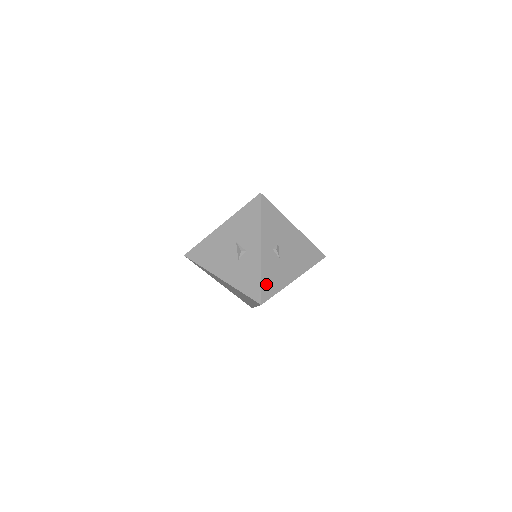
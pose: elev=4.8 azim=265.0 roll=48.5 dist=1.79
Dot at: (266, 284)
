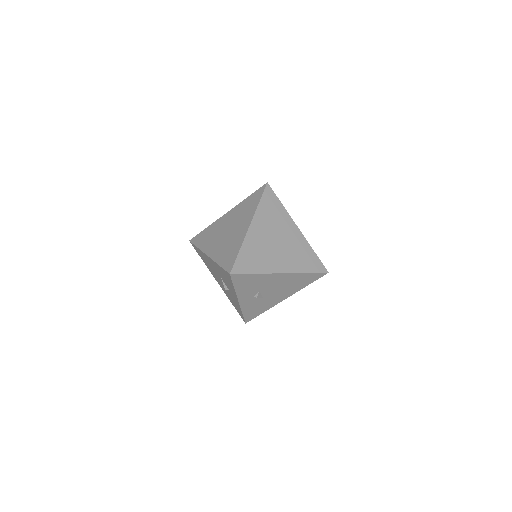
Dot at: (249, 314)
